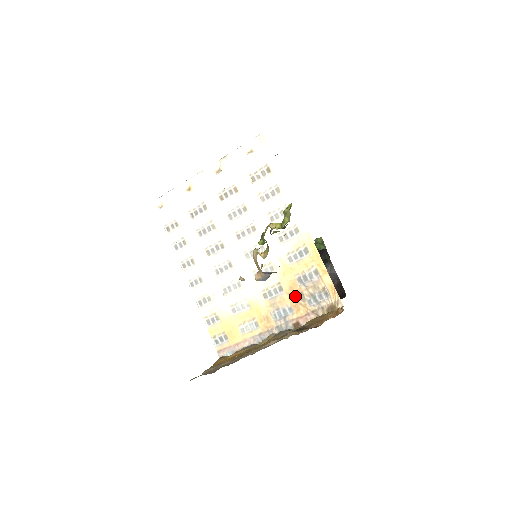
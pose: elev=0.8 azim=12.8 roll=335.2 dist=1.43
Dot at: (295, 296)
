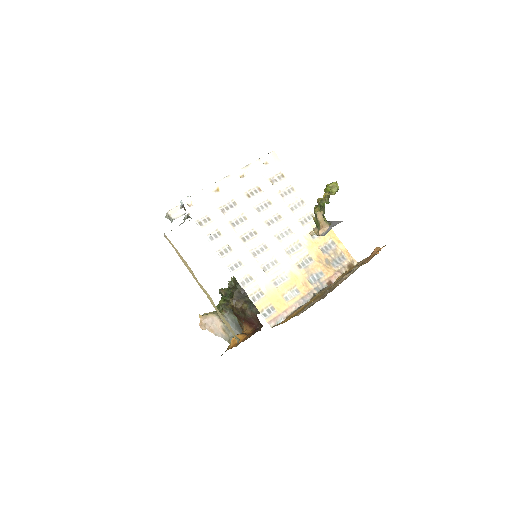
Dot at: (323, 262)
